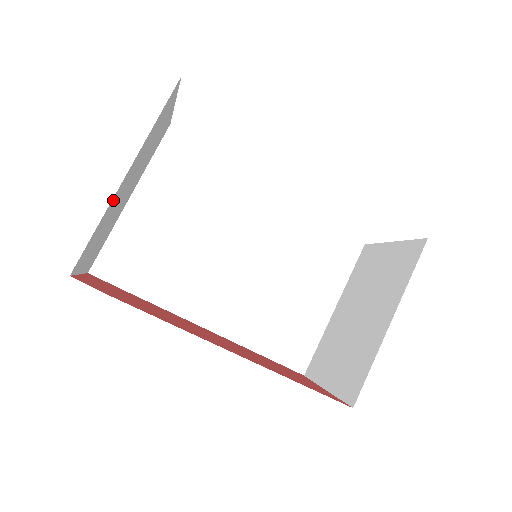
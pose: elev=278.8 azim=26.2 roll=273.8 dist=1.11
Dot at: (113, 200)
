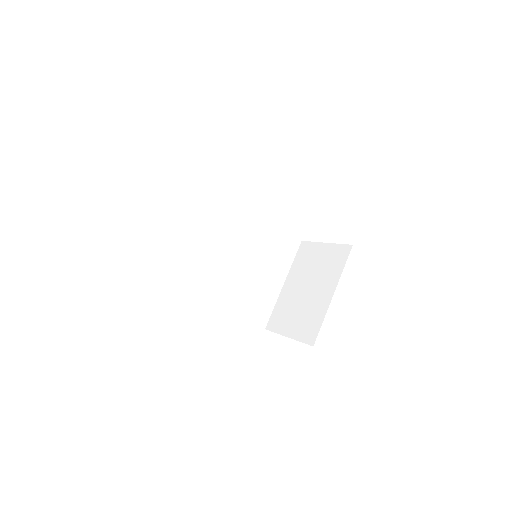
Dot at: occluded
